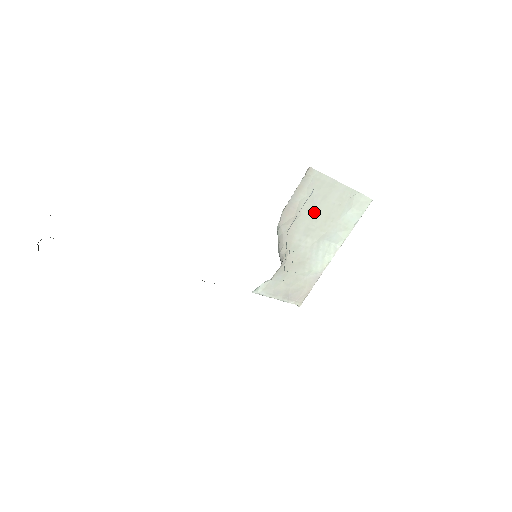
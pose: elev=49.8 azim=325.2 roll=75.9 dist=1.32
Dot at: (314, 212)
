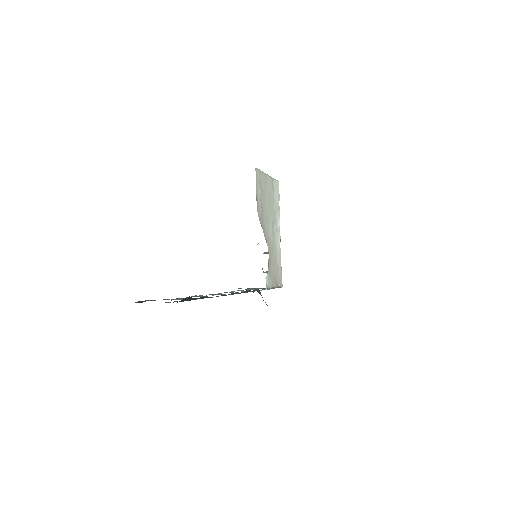
Dot at: (265, 203)
